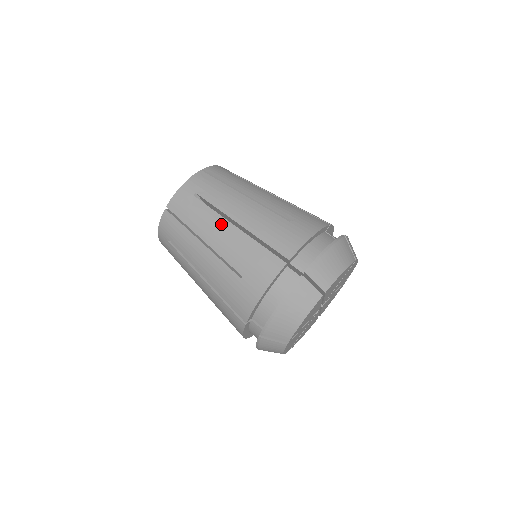
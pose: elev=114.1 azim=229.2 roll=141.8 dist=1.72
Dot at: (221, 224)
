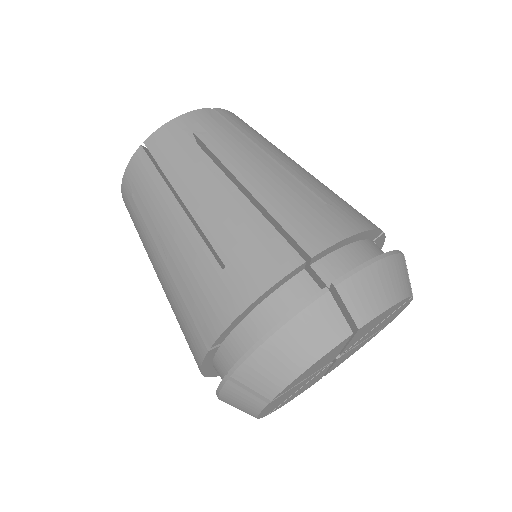
Dot at: (216, 180)
